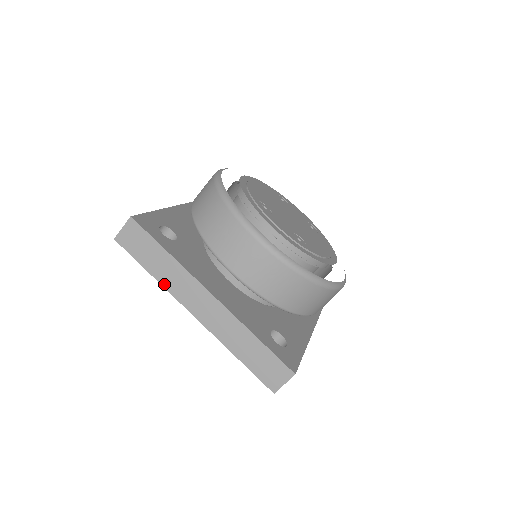
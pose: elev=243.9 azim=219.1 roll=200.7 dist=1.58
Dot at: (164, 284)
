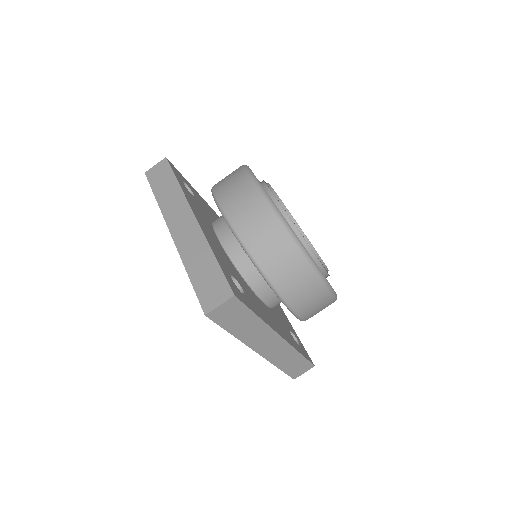
Dot at: (162, 207)
